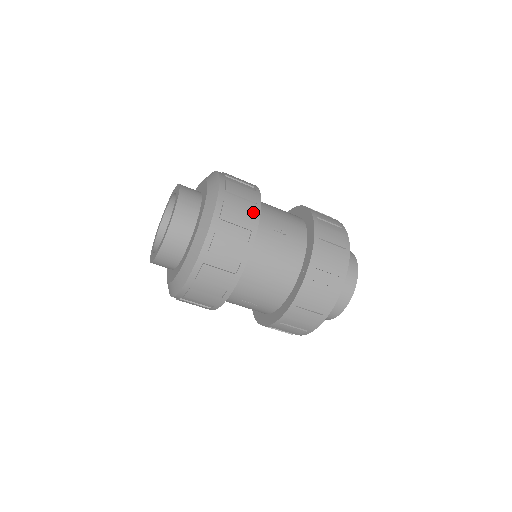
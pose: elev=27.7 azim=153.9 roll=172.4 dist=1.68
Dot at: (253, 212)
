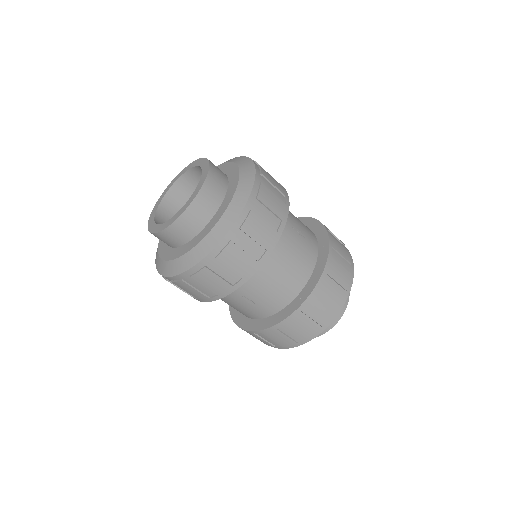
Dot at: (284, 203)
